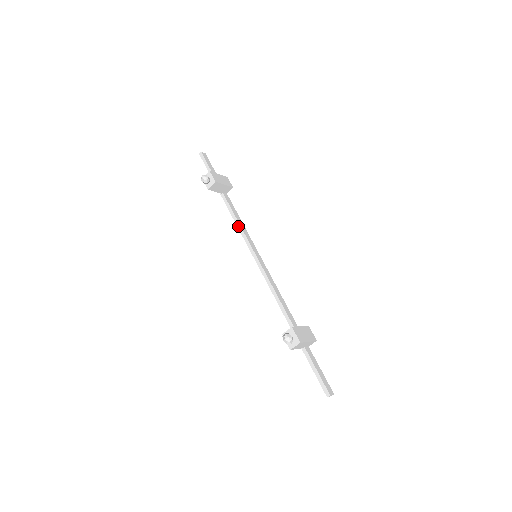
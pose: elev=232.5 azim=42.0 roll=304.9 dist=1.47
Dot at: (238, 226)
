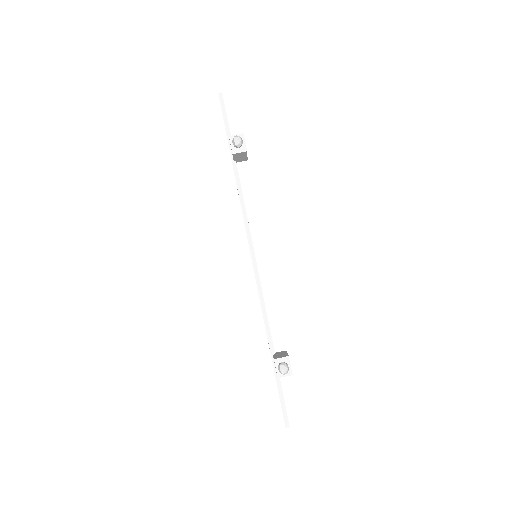
Dot at: (243, 211)
